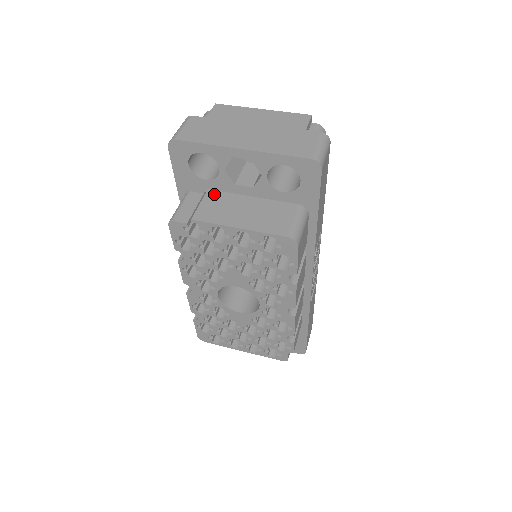
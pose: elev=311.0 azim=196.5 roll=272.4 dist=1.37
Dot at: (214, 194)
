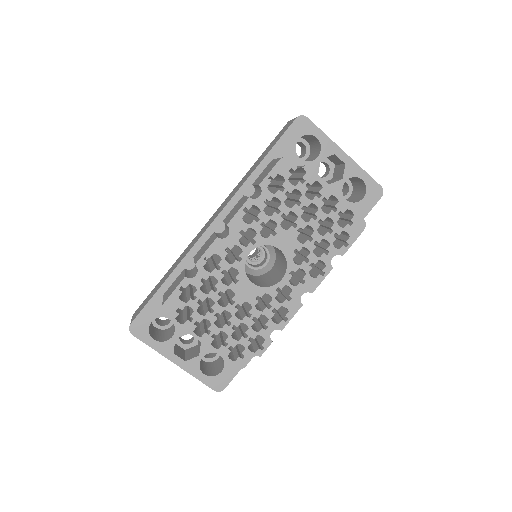
Dot at: occluded
